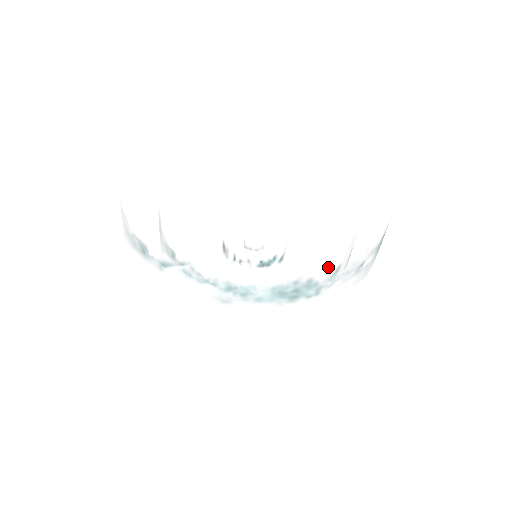
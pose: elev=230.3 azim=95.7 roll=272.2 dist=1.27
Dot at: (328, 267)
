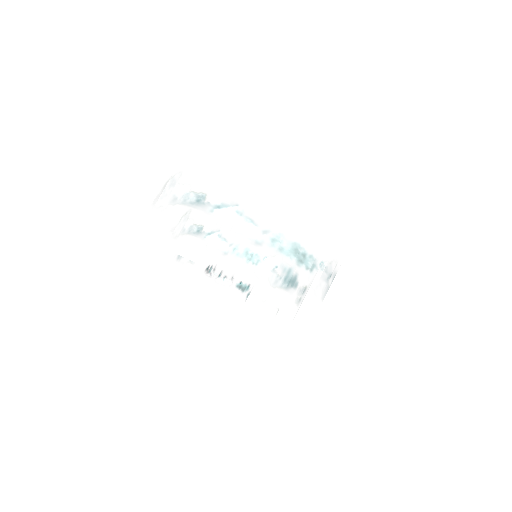
Dot at: (324, 250)
